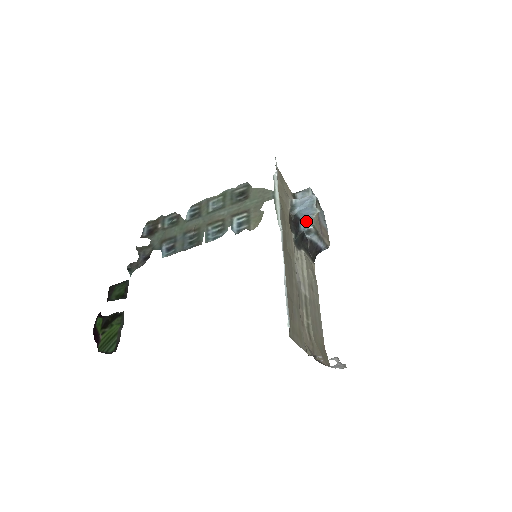
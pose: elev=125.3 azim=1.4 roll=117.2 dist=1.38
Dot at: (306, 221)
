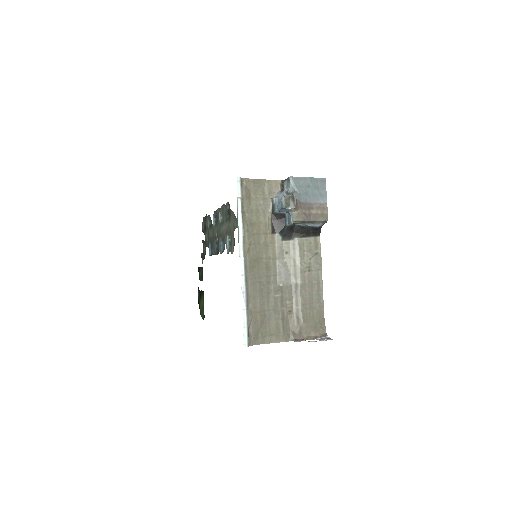
Dot at: (288, 216)
